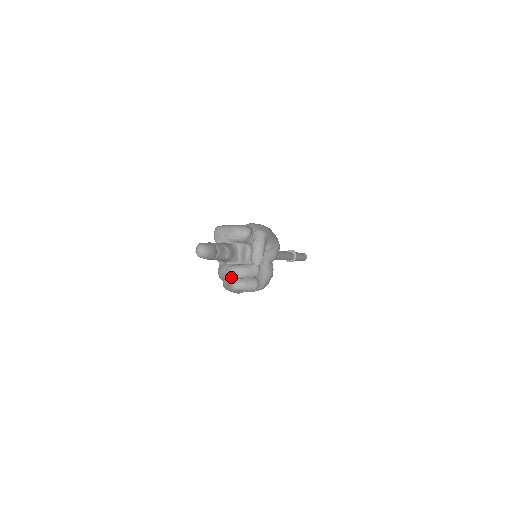
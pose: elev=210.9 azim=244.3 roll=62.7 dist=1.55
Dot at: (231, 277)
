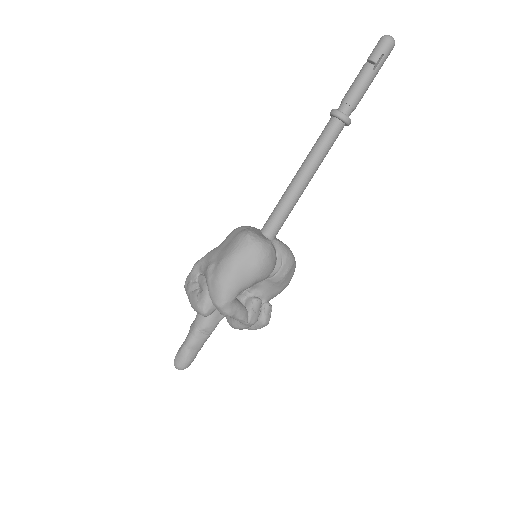
Dot at: occluded
